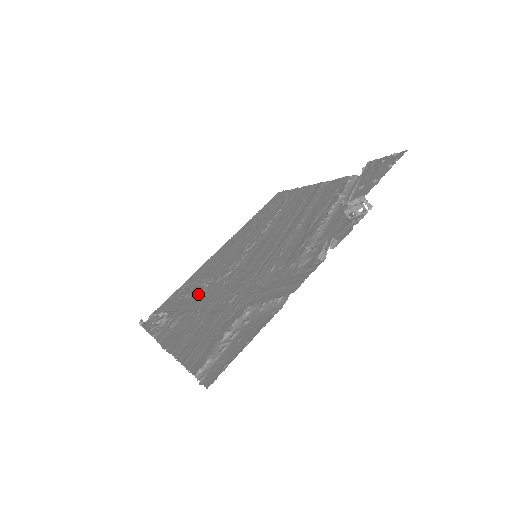
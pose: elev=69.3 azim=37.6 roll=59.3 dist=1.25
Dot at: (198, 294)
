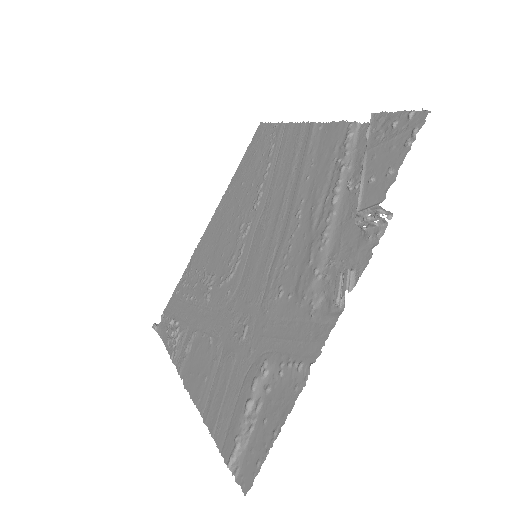
Dot at: (204, 302)
